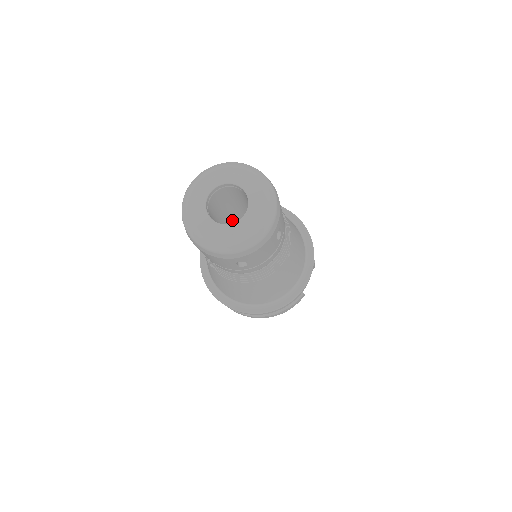
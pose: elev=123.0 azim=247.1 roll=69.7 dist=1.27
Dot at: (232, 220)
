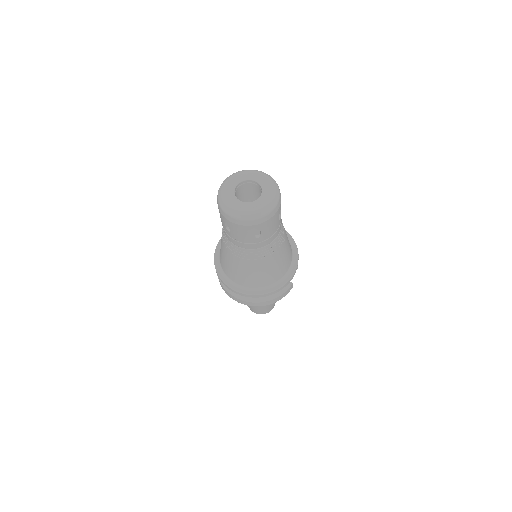
Dot at: occluded
